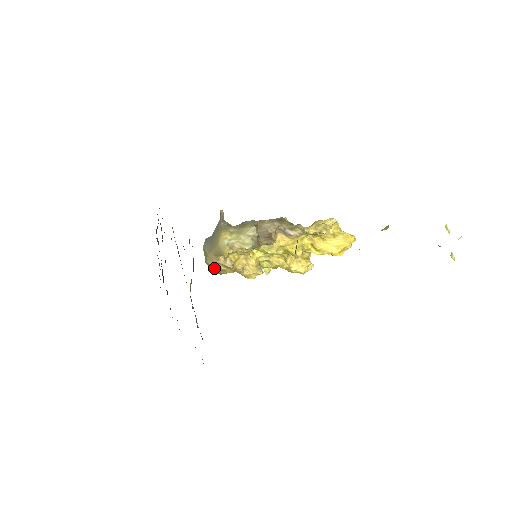
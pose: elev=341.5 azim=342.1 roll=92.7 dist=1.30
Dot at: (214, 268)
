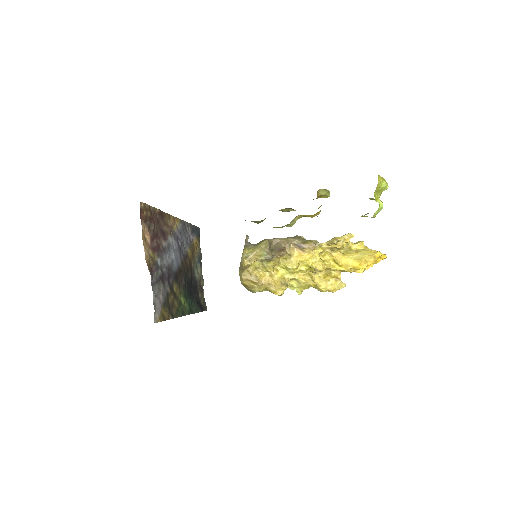
Dot at: (246, 286)
